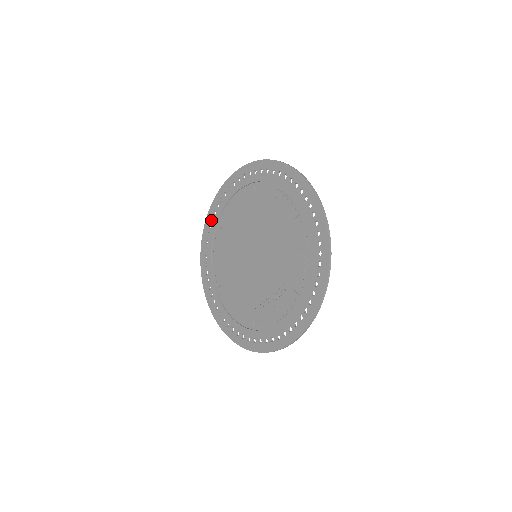
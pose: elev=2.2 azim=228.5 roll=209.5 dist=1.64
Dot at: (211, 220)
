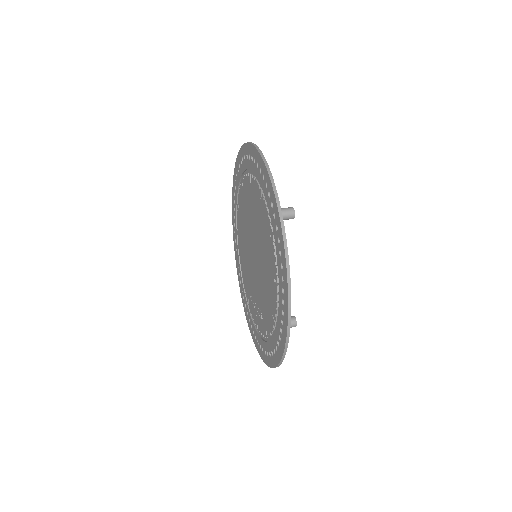
Dot at: (239, 164)
